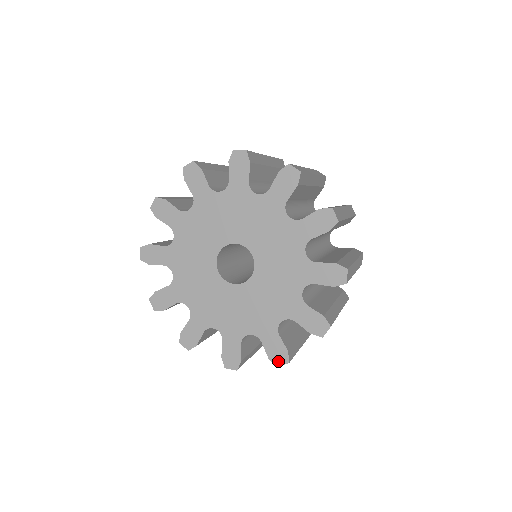
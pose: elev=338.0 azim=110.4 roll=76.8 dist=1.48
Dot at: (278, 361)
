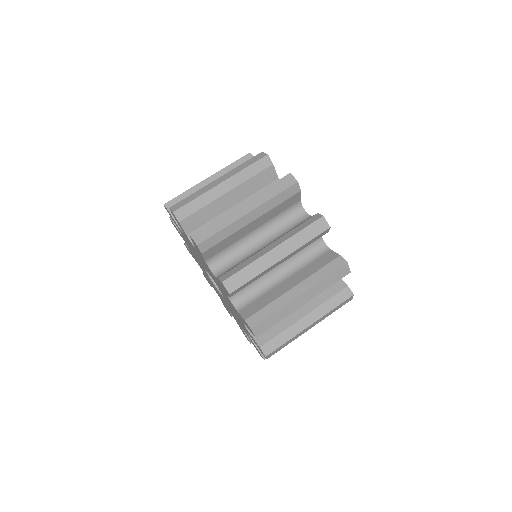
Dot at: (246, 337)
